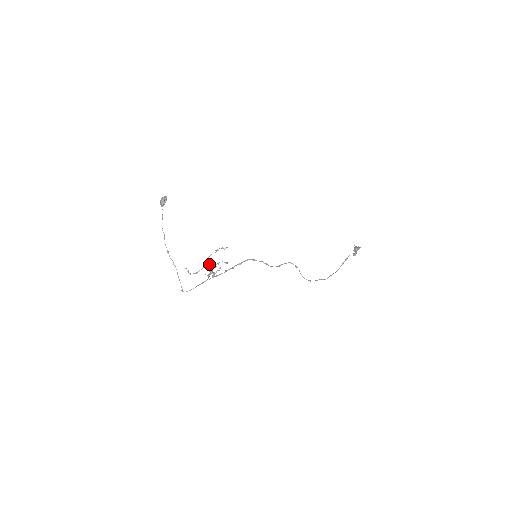
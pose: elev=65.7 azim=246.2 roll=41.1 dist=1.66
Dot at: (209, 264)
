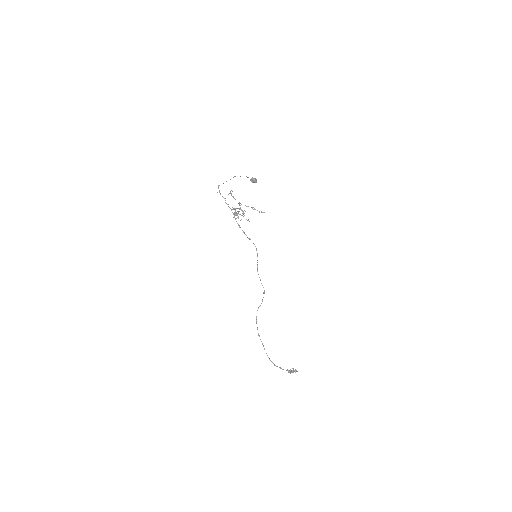
Dot at: occluded
